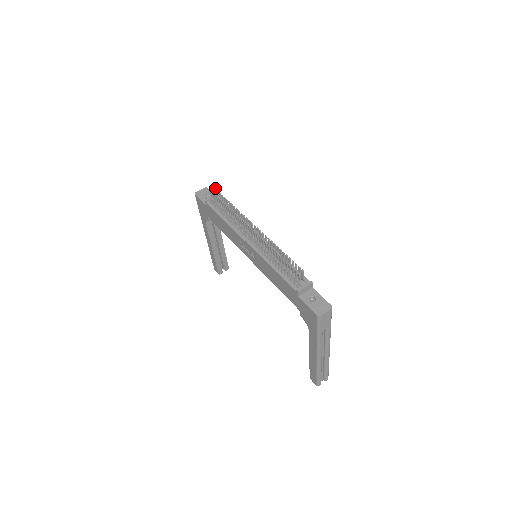
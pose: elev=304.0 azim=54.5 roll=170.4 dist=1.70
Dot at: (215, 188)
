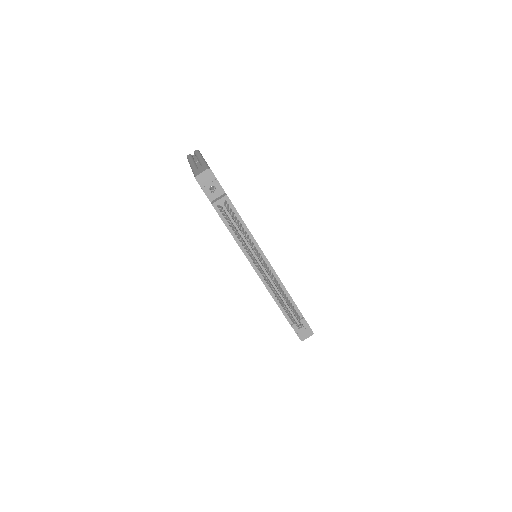
Dot at: (229, 211)
